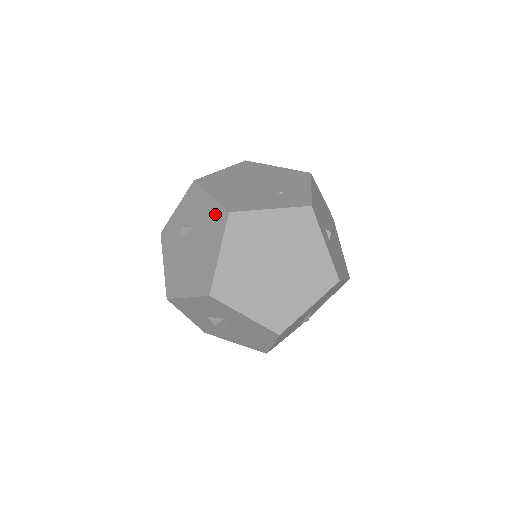
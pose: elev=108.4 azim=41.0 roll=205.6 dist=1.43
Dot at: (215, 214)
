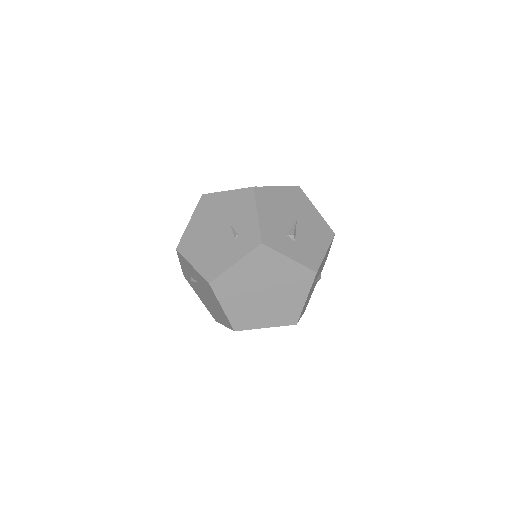
Dot at: (203, 281)
